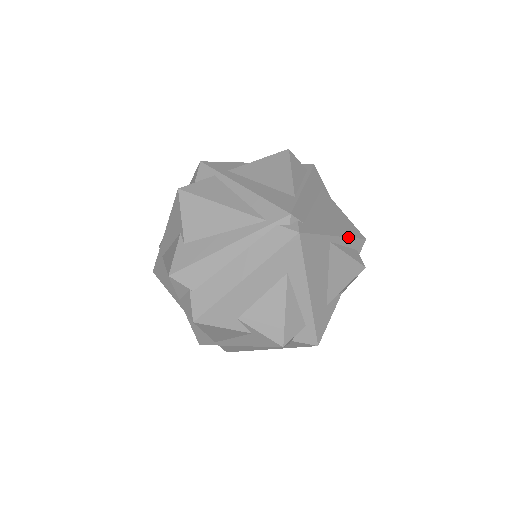
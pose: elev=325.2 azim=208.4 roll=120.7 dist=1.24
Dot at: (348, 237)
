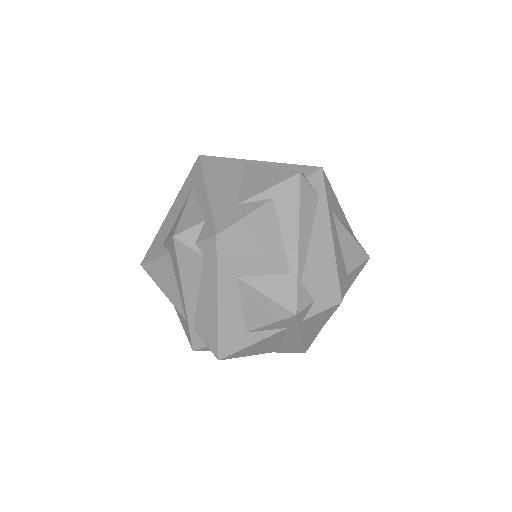
Dot at: (282, 163)
